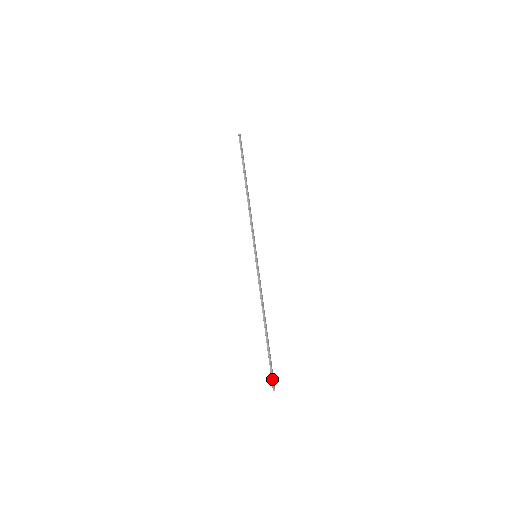
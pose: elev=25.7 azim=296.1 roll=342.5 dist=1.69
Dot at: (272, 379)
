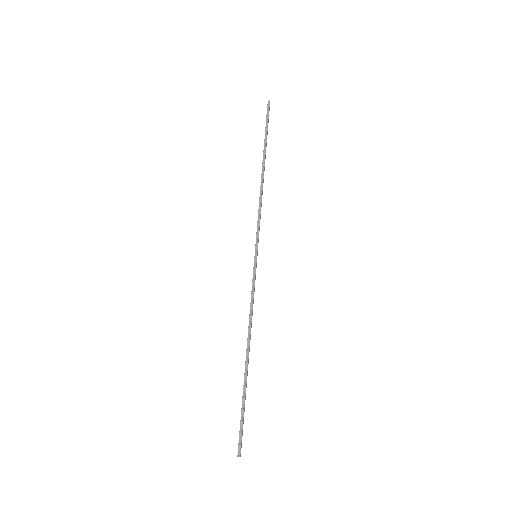
Dot at: (240, 438)
